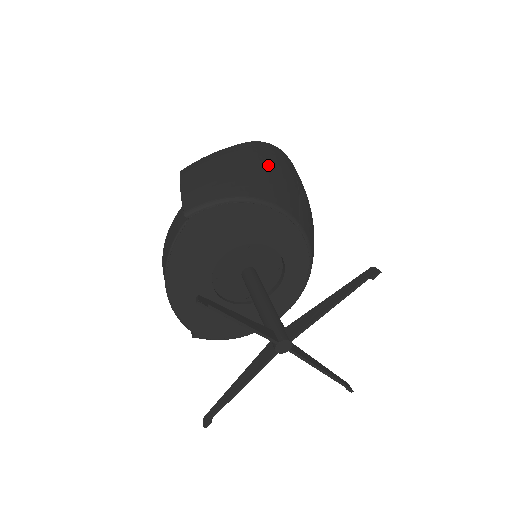
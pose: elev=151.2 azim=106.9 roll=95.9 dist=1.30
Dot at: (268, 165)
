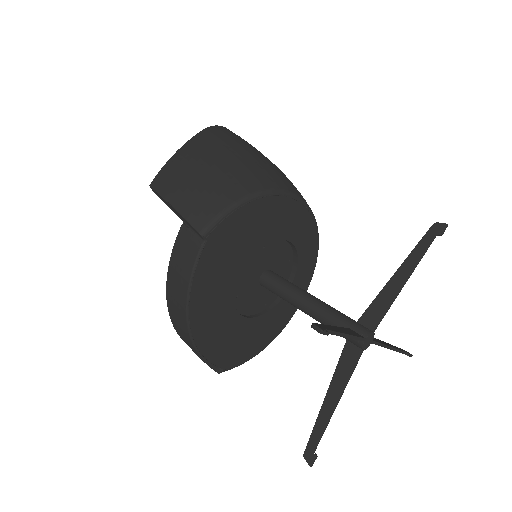
Dot at: (246, 149)
